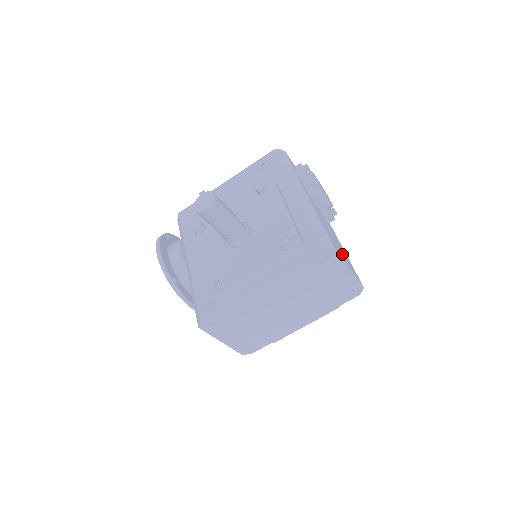
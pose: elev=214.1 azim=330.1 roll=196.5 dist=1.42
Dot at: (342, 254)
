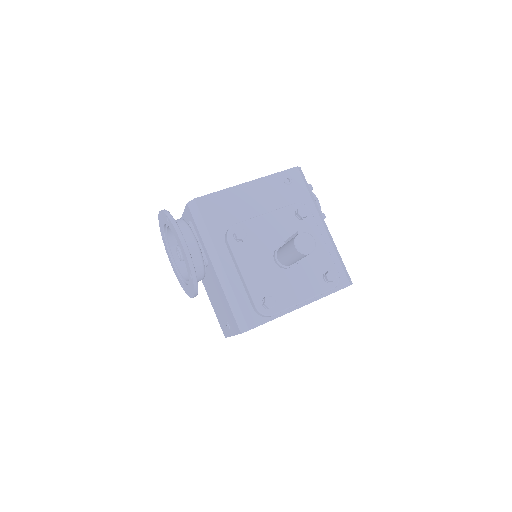
Dot at: occluded
